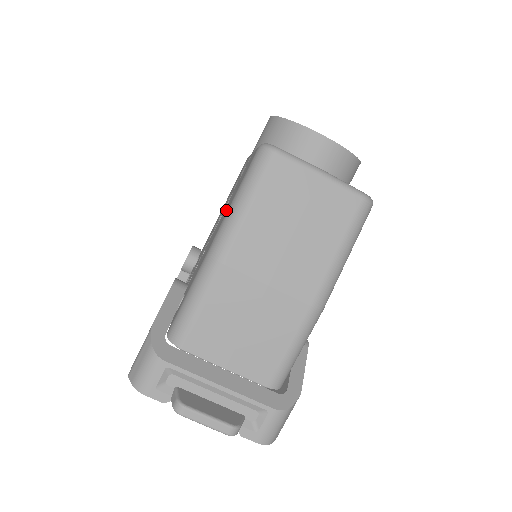
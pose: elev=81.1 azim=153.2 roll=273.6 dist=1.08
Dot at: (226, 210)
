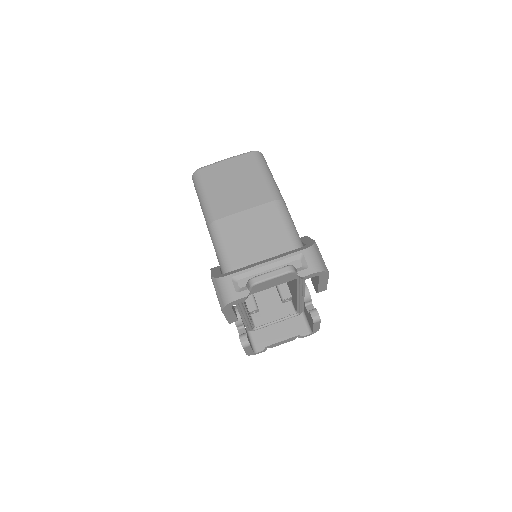
Dot at: occluded
